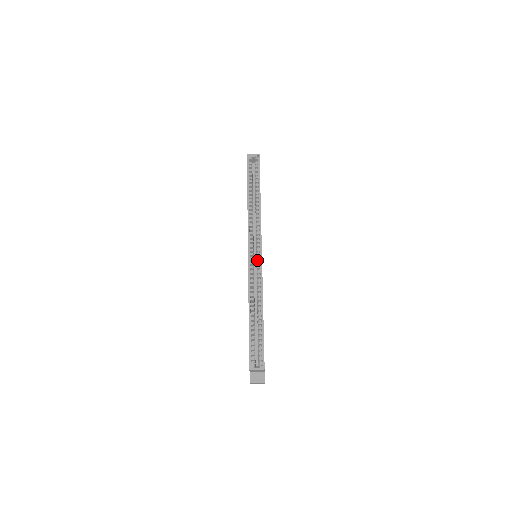
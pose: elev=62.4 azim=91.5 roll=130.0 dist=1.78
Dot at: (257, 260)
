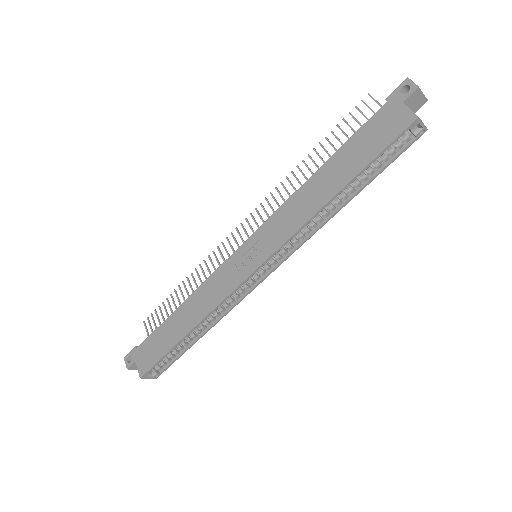
Dot at: (254, 276)
